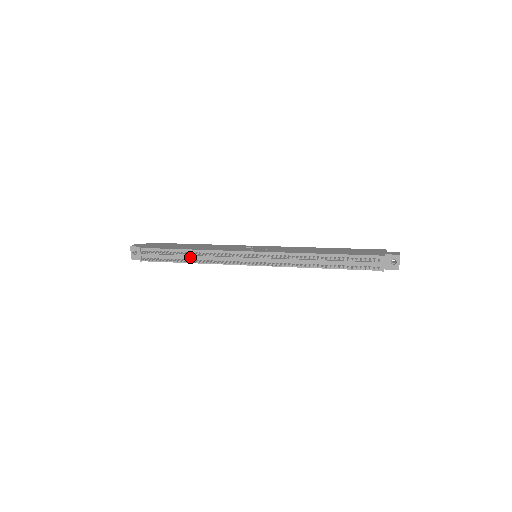
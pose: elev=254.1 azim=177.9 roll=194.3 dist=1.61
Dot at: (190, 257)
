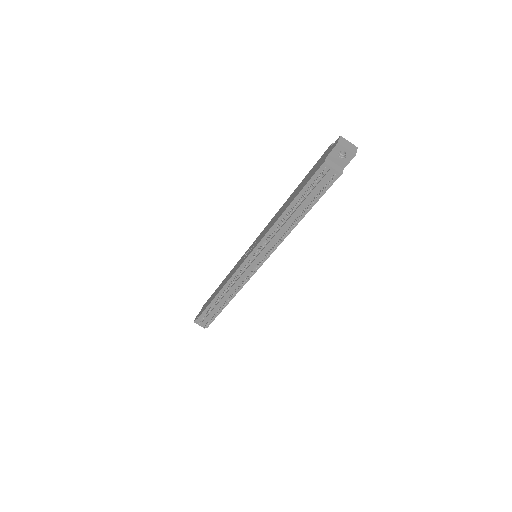
Dot at: (222, 300)
